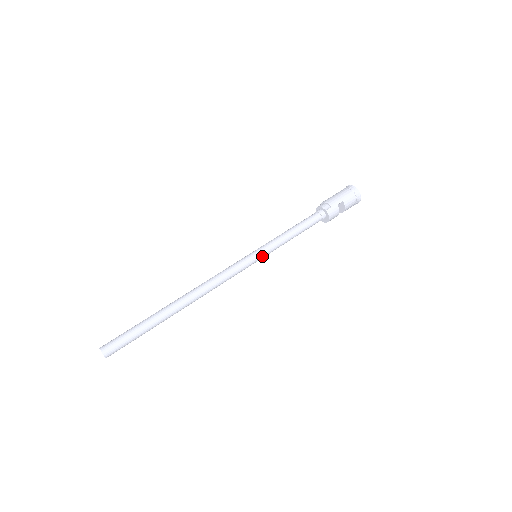
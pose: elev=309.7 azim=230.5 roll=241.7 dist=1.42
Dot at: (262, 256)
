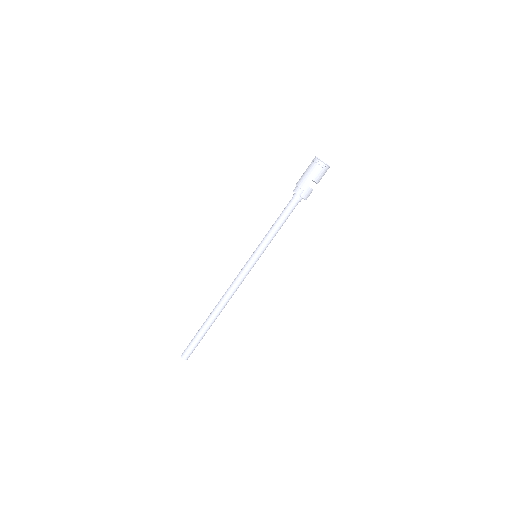
Dot at: (260, 255)
